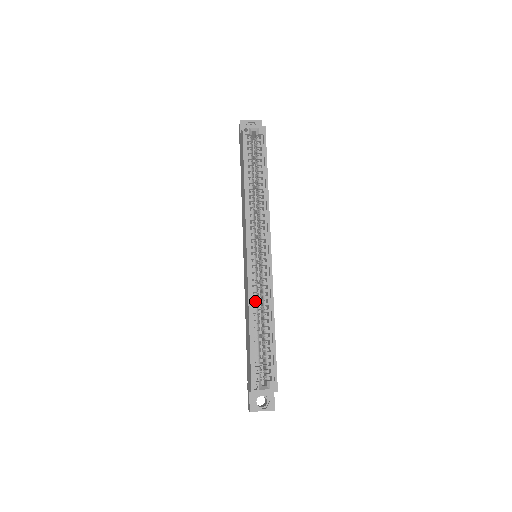
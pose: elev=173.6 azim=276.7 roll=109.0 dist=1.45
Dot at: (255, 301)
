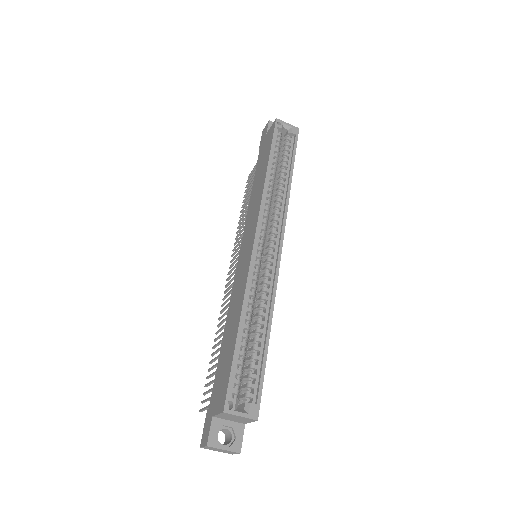
Dot at: (251, 298)
